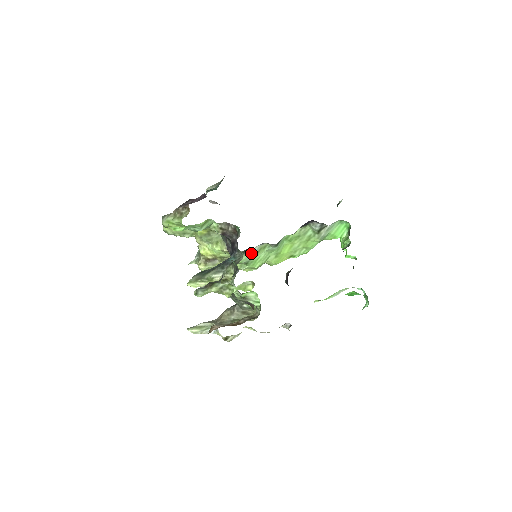
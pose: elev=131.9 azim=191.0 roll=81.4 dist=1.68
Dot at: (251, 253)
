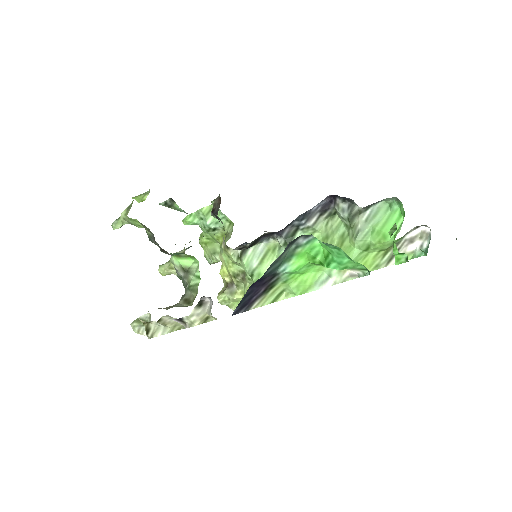
Dot at: (254, 255)
